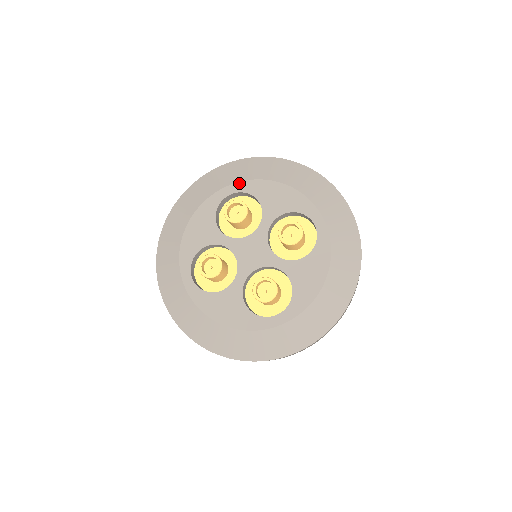
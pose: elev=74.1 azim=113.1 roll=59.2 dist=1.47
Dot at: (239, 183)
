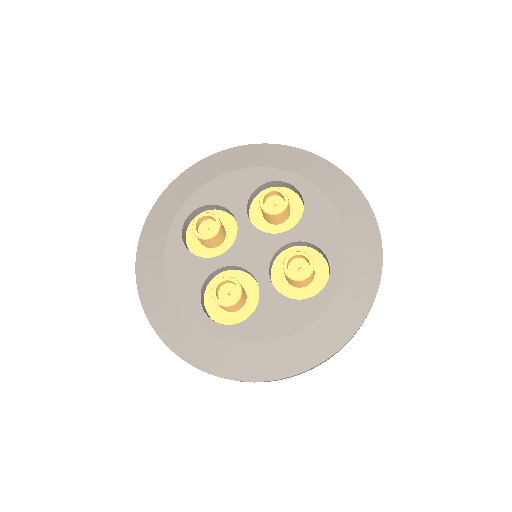
Dot at: (184, 205)
